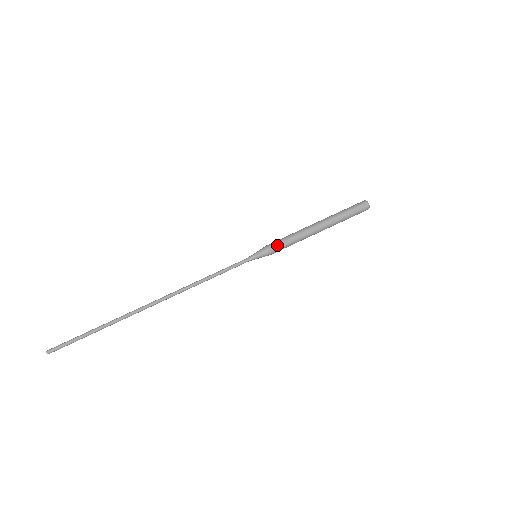
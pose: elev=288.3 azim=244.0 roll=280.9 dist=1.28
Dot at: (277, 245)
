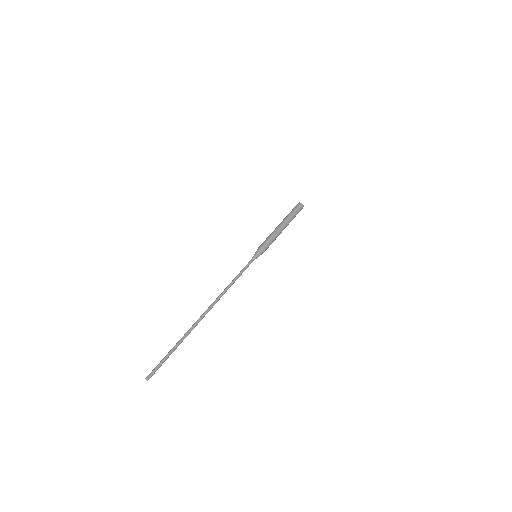
Dot at: (268, 246)
